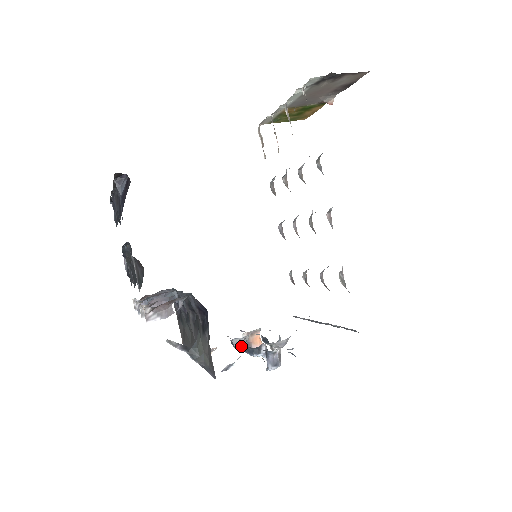
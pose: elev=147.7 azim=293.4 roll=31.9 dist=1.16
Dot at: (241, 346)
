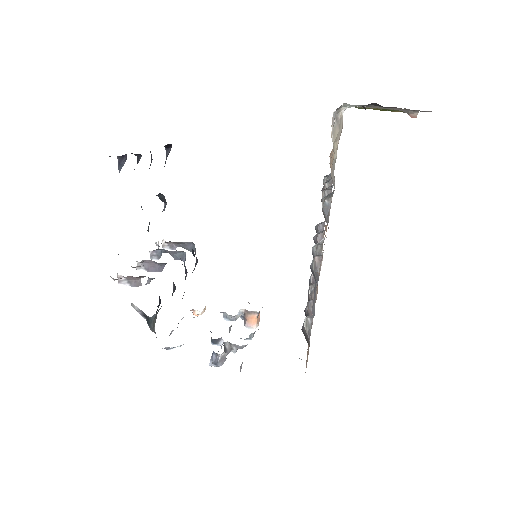
Dot at: occluded
